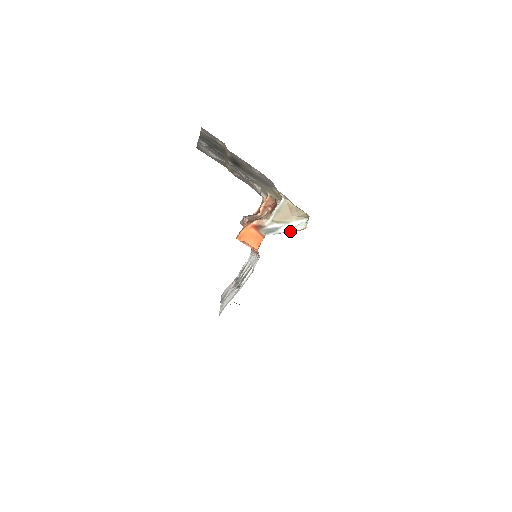
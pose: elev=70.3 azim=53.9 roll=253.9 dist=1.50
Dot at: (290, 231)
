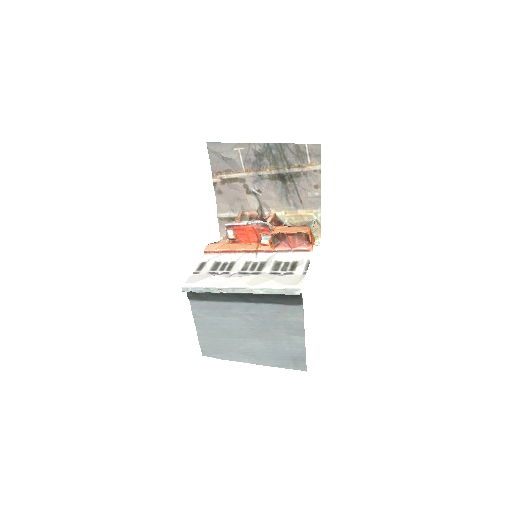
Dot at: occluded
